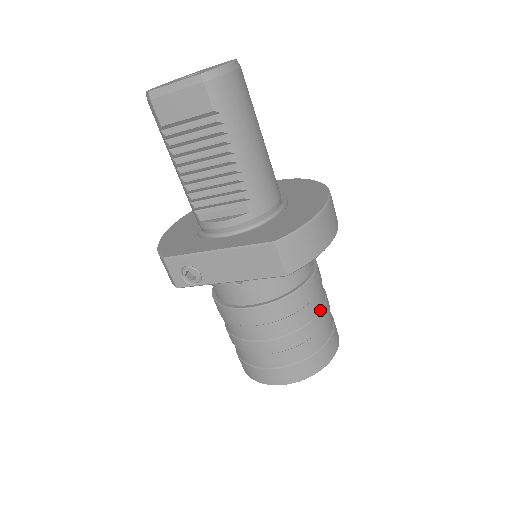
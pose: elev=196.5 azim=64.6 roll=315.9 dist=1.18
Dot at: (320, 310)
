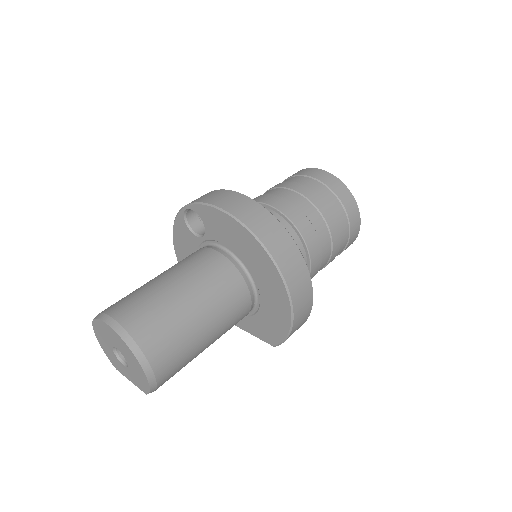
Dot at: (330, 255)
